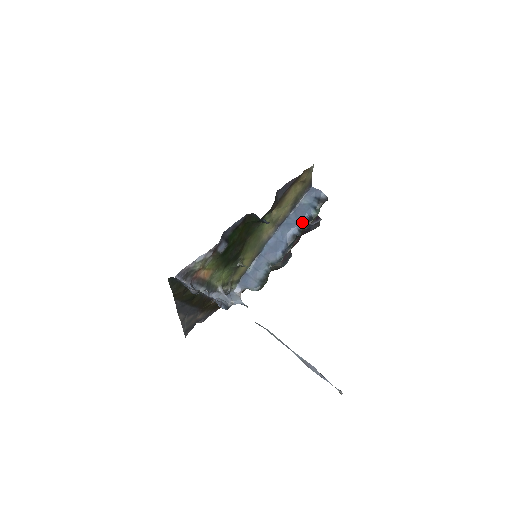
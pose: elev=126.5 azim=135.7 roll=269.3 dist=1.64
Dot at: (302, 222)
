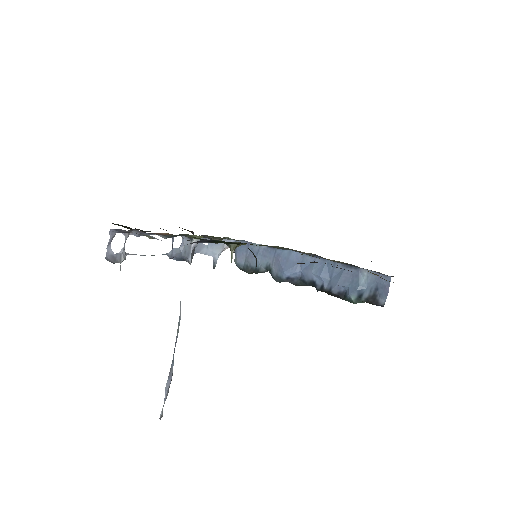
Dot at: (333, 287)
